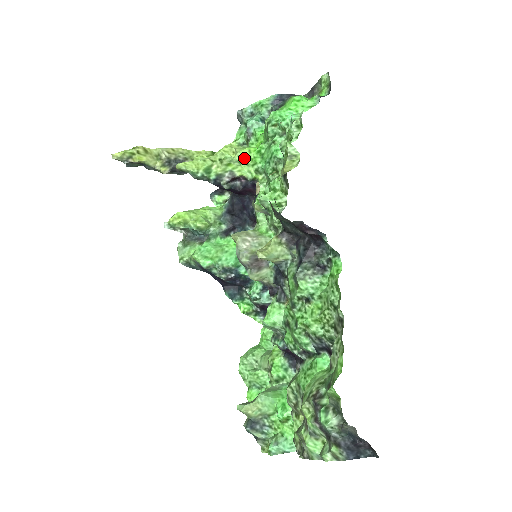
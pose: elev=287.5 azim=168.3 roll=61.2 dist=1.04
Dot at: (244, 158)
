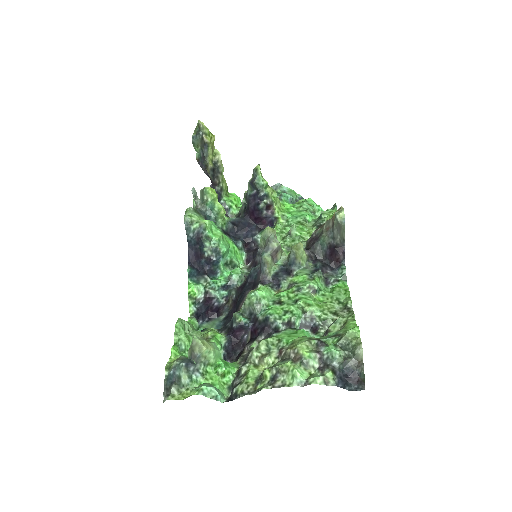
Dot at: (279, 203)
